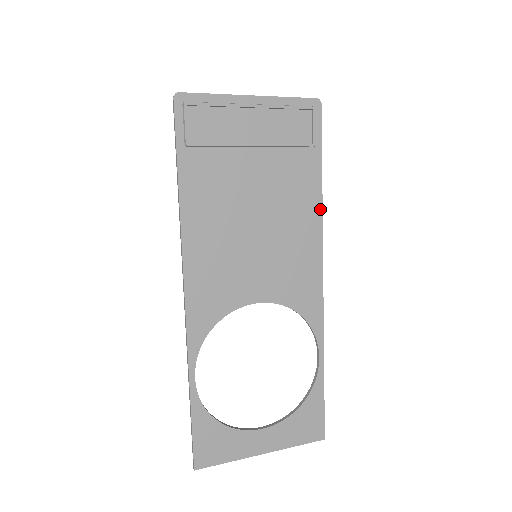
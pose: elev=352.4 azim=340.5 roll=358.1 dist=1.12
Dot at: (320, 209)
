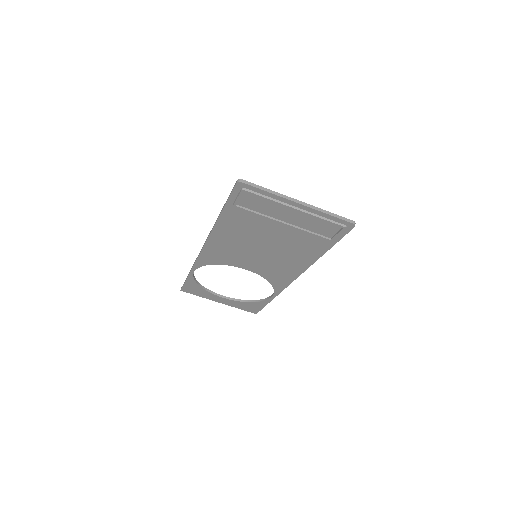
Dot at: (314, 261)
